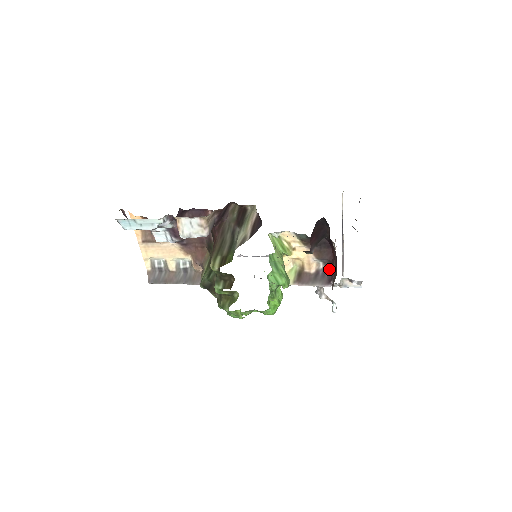
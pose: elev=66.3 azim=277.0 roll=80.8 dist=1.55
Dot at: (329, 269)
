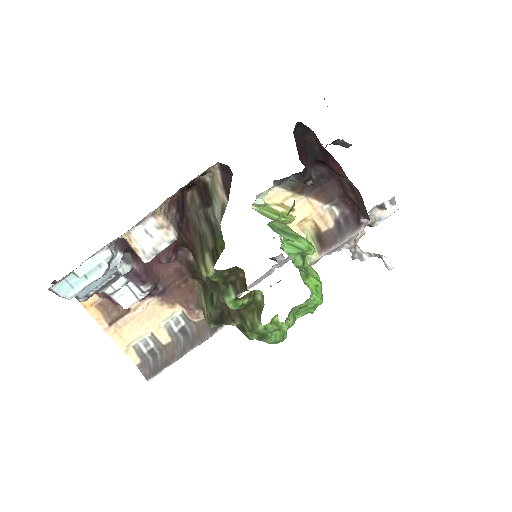
Dot at: (348, 209)
